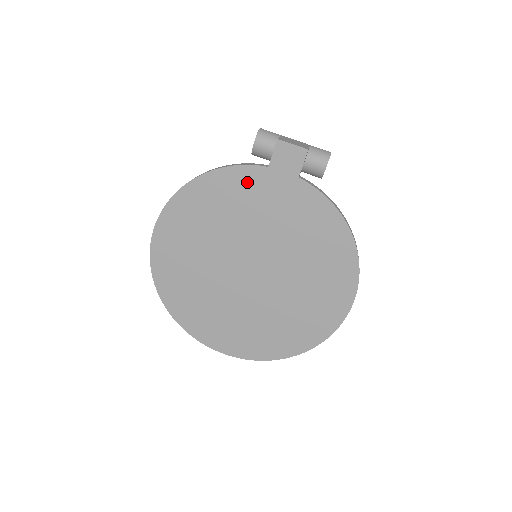
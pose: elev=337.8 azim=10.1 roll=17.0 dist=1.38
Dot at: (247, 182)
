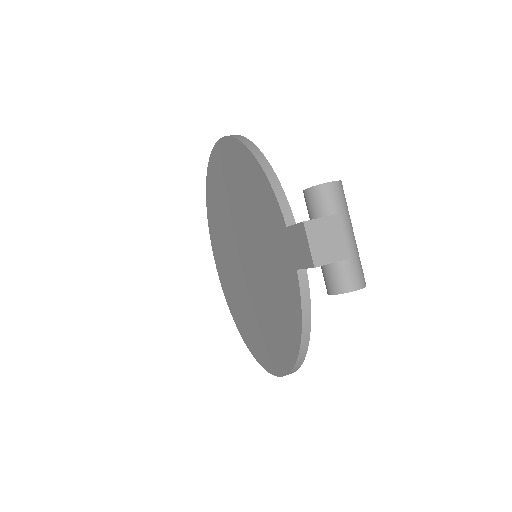
Dot at: (271, 211)
